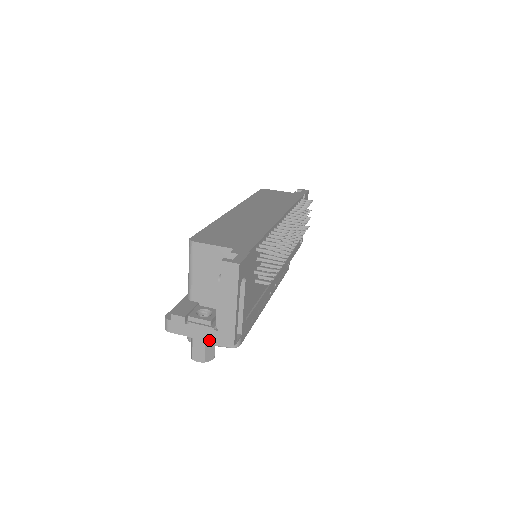
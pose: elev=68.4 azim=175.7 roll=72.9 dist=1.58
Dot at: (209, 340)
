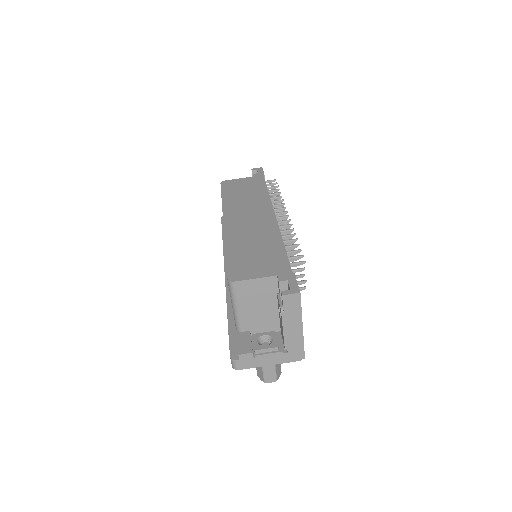
Dot at: (280, 362)
